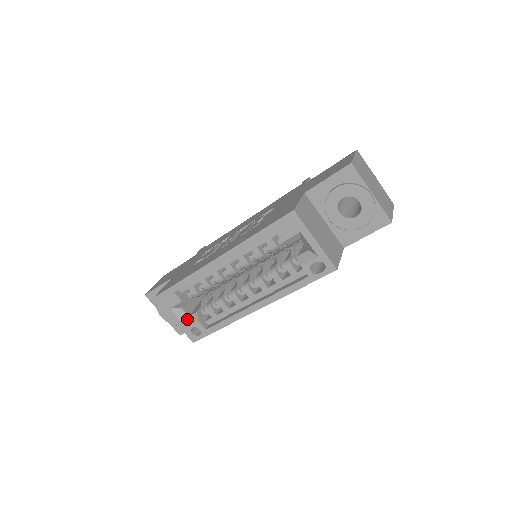
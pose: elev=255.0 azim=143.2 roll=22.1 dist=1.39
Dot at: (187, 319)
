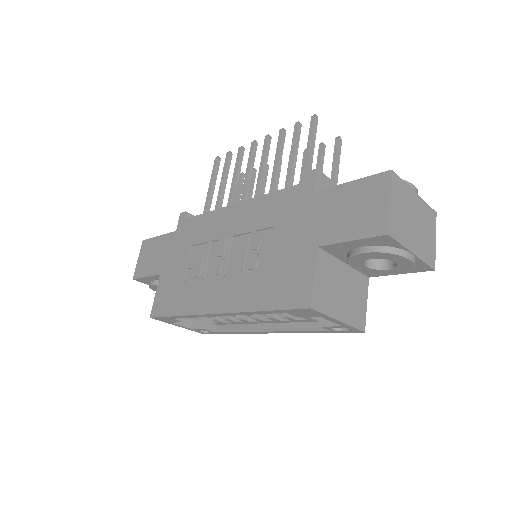
Dot at: (192, 323)
